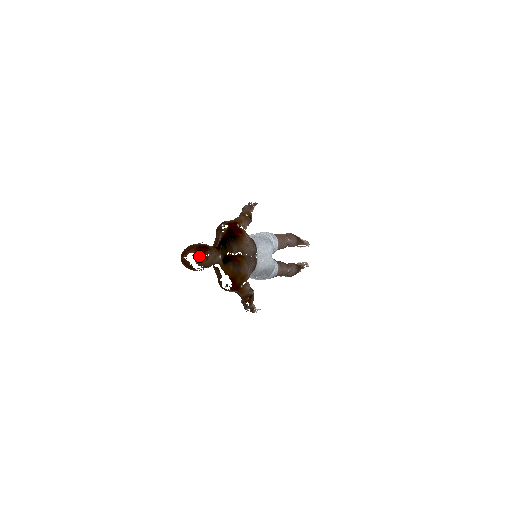
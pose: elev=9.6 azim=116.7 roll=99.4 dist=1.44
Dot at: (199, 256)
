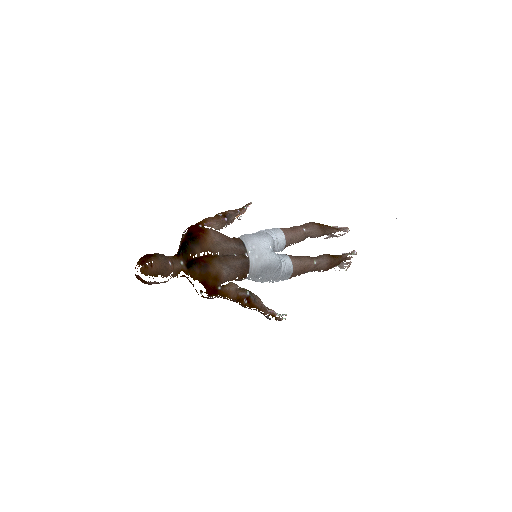
Dot at: occluded
